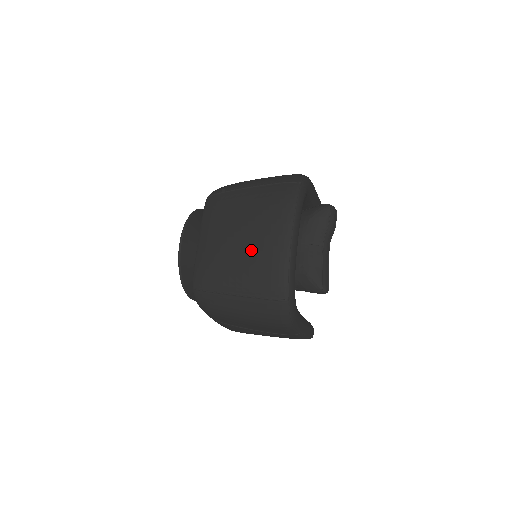
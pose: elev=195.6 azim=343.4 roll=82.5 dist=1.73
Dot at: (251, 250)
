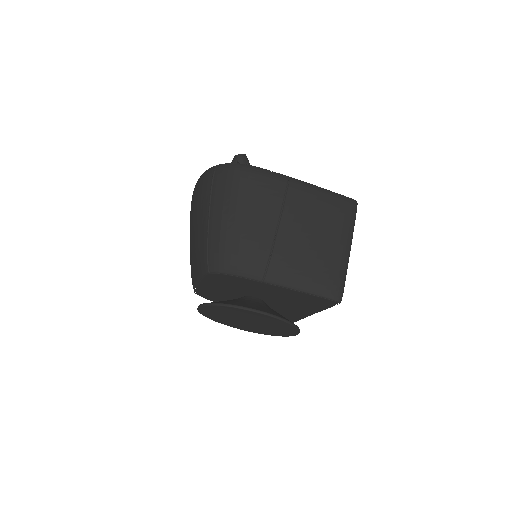
Dot at: (193, 212)
